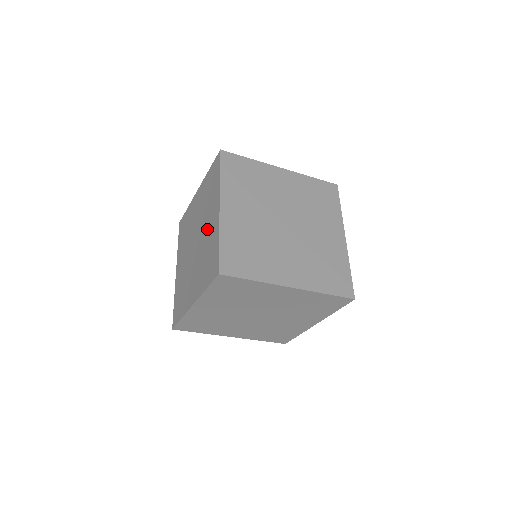
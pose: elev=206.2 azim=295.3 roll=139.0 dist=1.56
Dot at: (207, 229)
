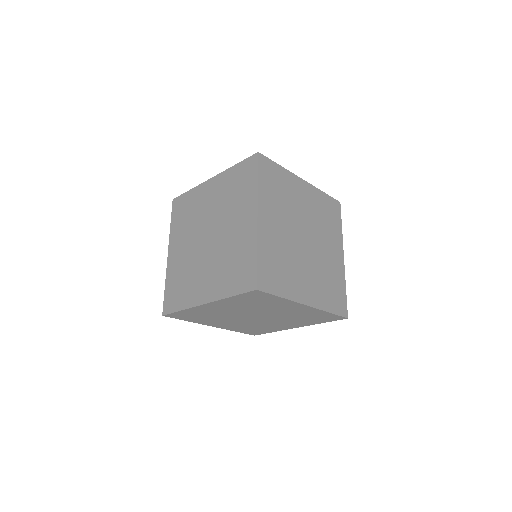
Dot at: (233, 232)
